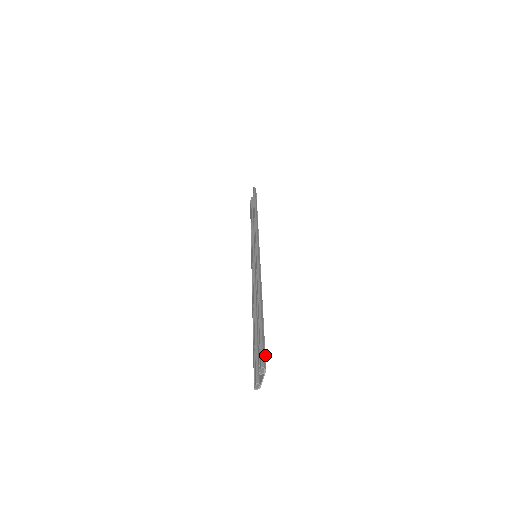
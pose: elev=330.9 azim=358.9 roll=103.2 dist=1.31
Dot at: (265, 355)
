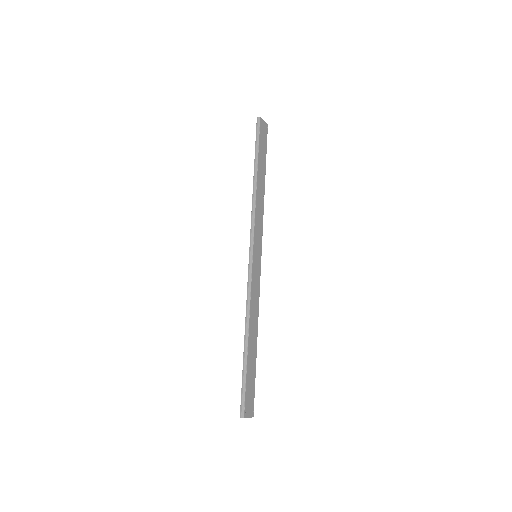
Dot at: (244, 403)
